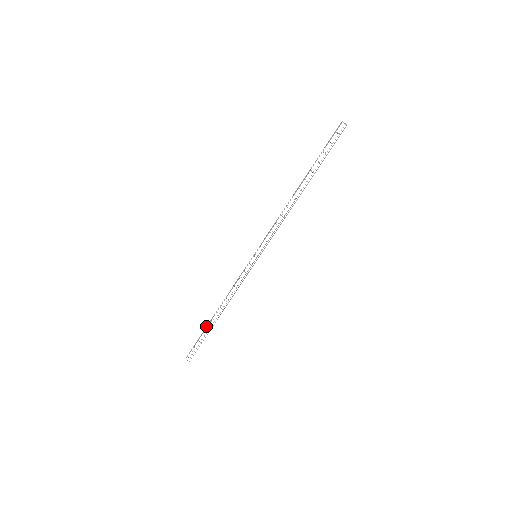
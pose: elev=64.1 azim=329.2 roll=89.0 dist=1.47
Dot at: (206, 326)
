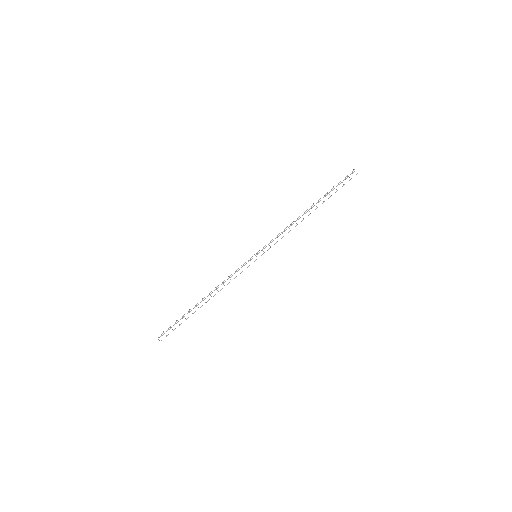
Dot at: (189, 310)
